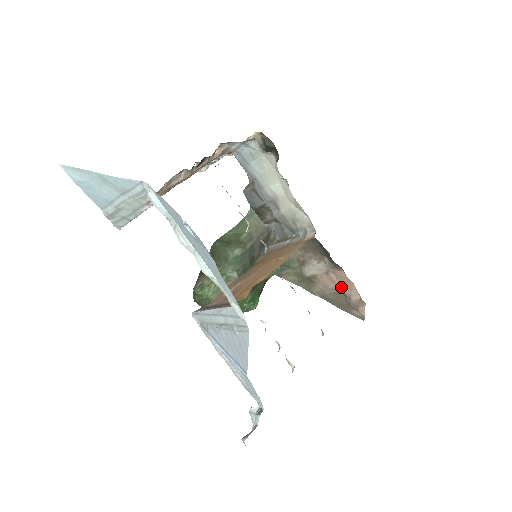
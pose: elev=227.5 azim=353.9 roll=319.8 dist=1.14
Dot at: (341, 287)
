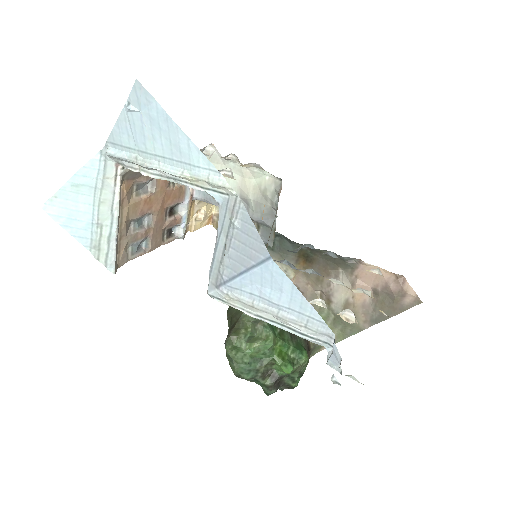
Dot at: (374, 287)
